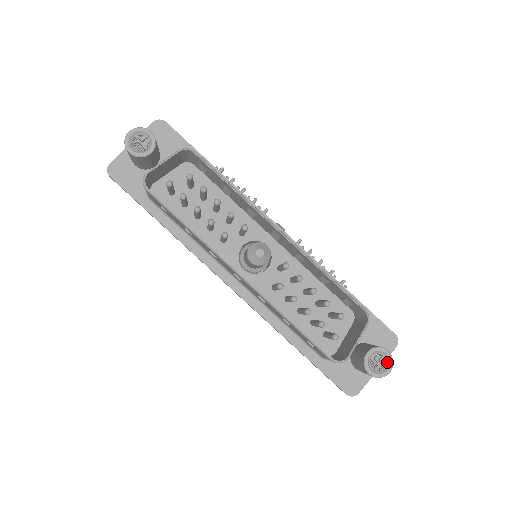
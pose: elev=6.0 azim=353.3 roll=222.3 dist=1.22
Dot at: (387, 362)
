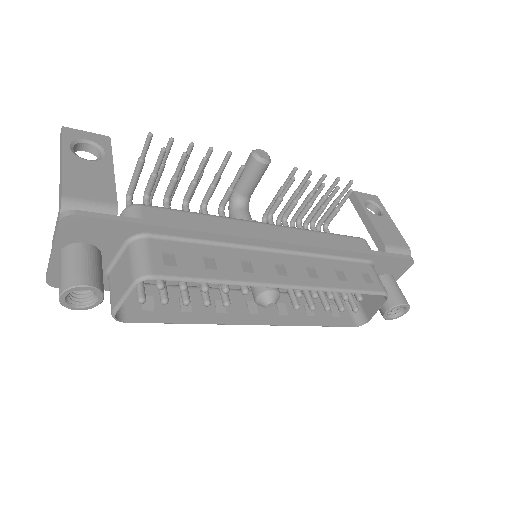
Dot at: (404, 308)
